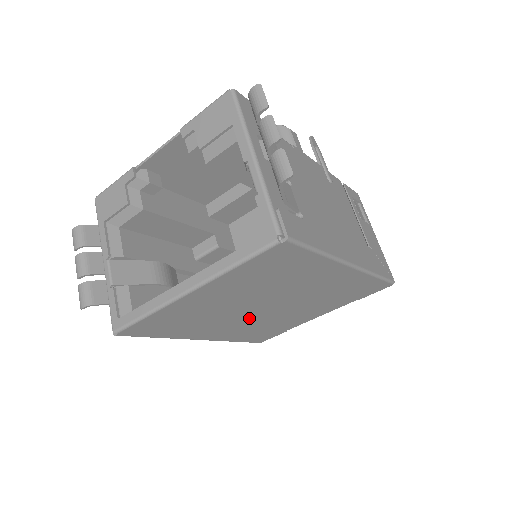
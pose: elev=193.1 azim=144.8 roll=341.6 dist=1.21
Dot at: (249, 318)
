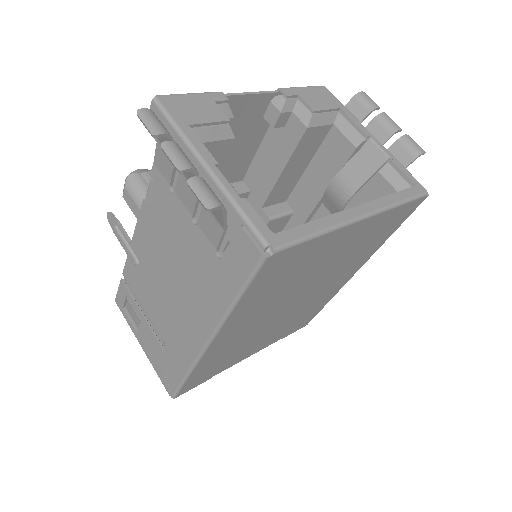
Dot at: (269, 316)
